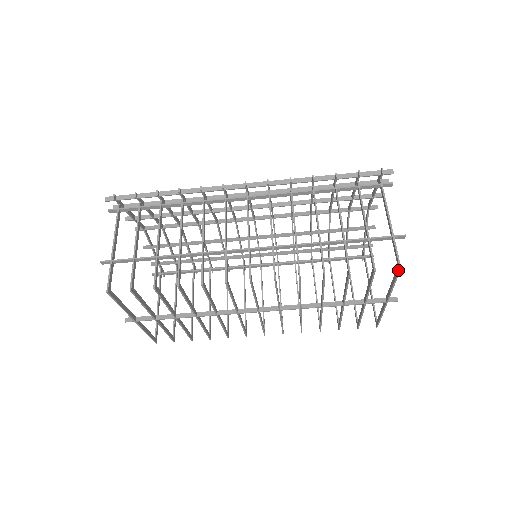
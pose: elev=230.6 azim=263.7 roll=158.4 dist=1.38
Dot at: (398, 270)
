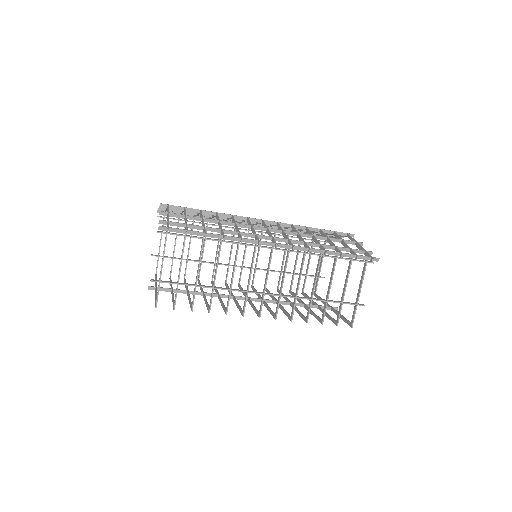
Dot at: (350, 326)
